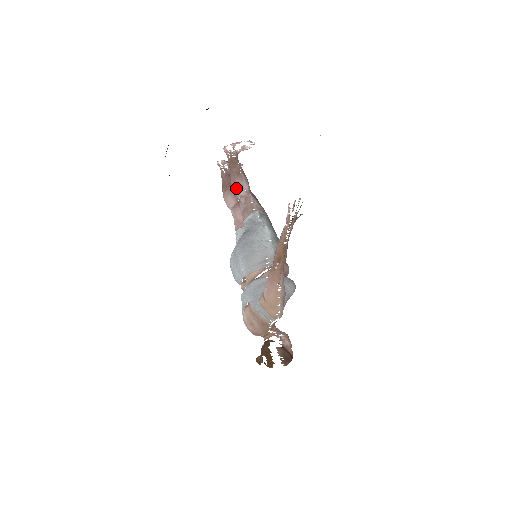
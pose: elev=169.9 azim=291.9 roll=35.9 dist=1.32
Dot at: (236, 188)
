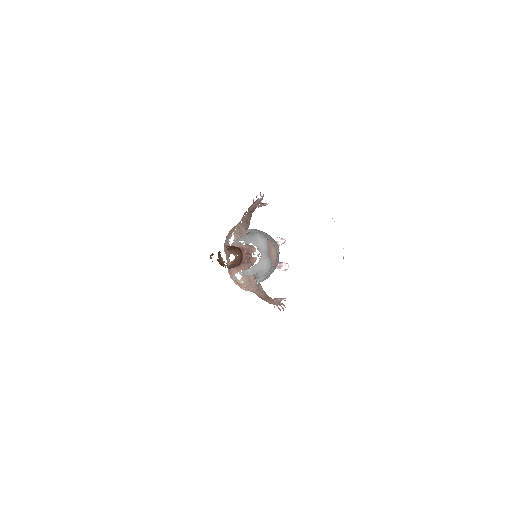
Dot at: occluded
